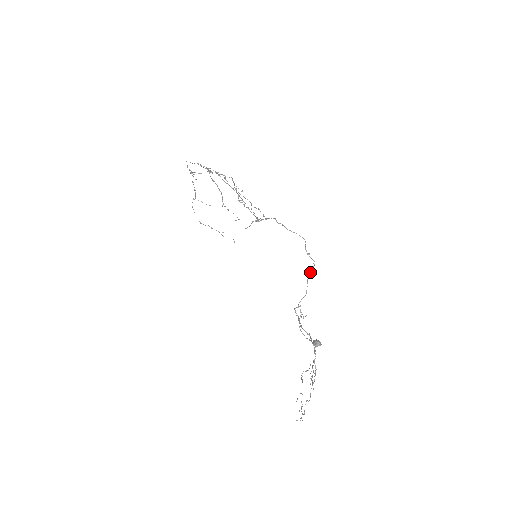
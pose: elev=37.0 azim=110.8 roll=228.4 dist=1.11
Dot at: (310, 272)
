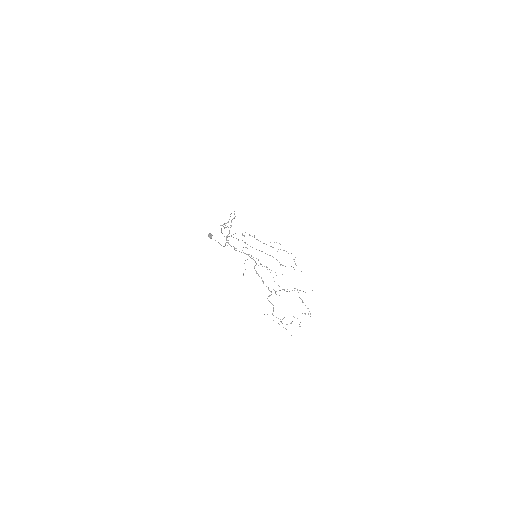
Dot at: occluded
